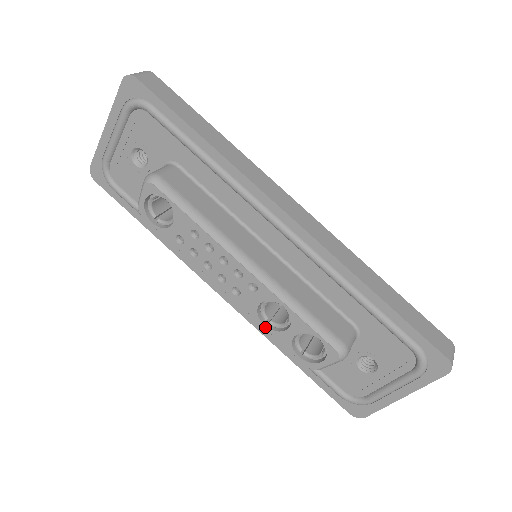
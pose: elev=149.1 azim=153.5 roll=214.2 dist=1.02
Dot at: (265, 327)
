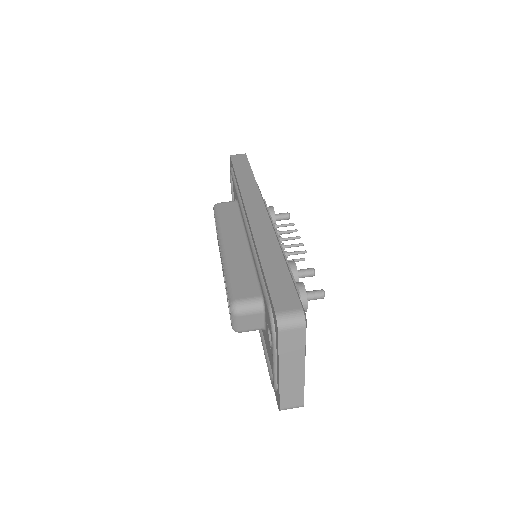
Dot at: occluded
